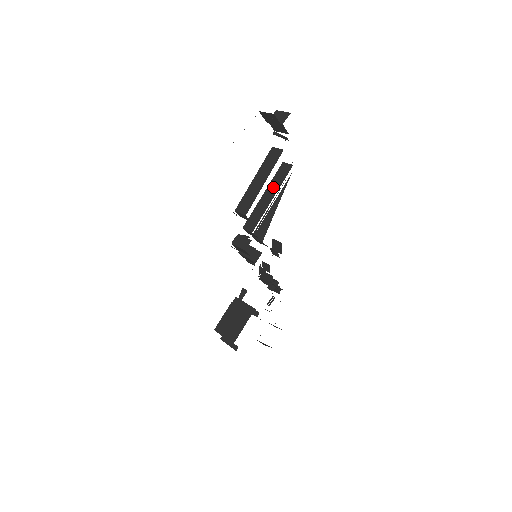
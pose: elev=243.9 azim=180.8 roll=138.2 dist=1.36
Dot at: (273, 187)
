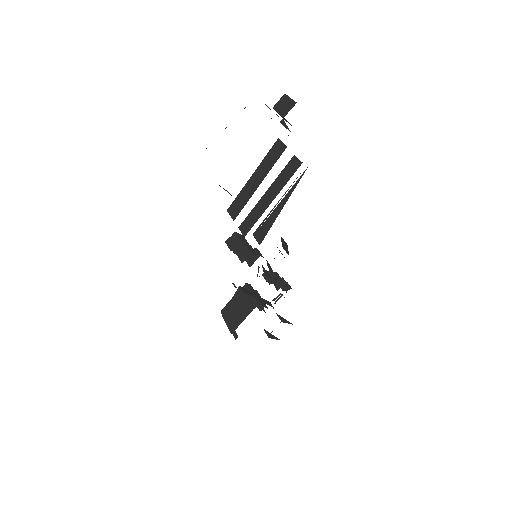
Dot at: (276, 186)
